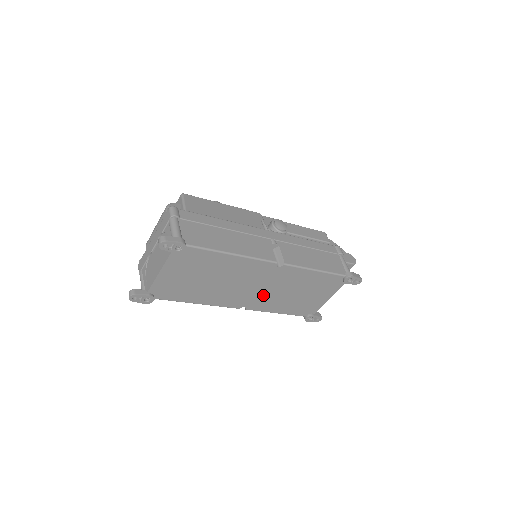
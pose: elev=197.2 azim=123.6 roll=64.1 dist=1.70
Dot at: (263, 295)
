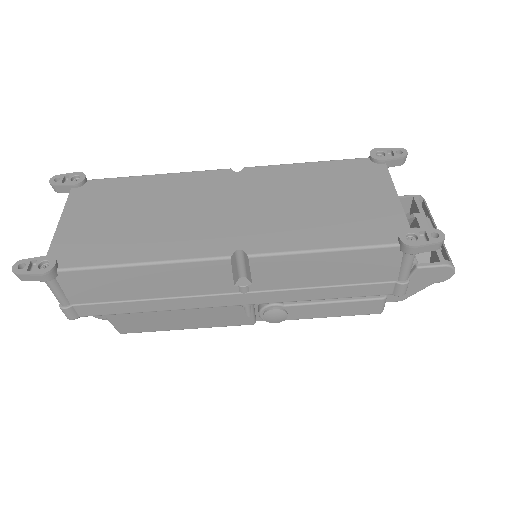
Dot at: (256, 220)
